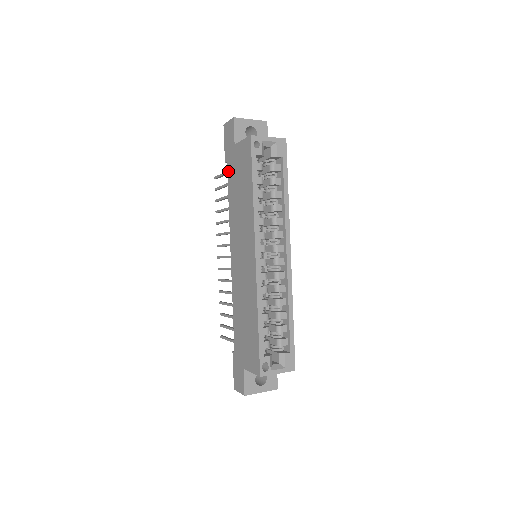
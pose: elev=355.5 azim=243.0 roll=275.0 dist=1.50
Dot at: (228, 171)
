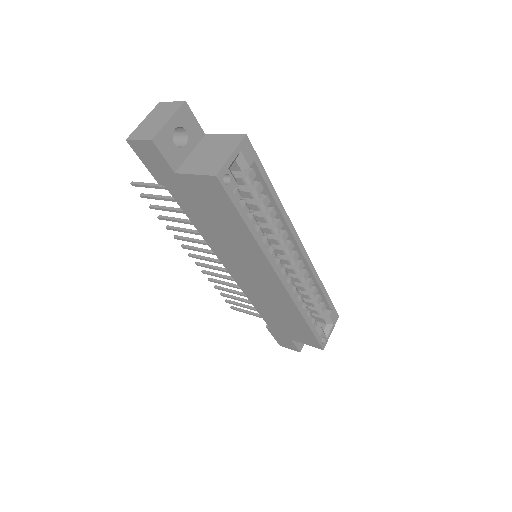
Dot at: (174, 197)
